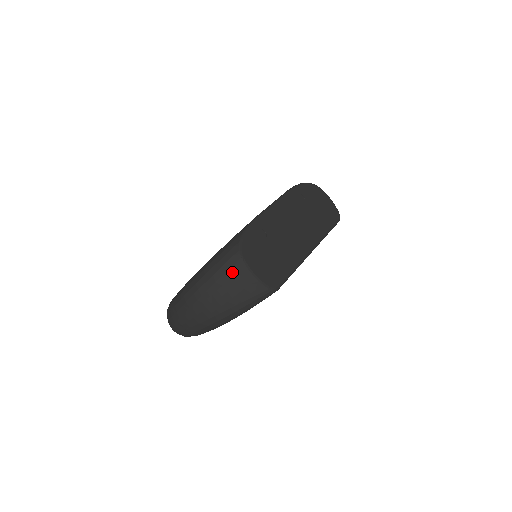
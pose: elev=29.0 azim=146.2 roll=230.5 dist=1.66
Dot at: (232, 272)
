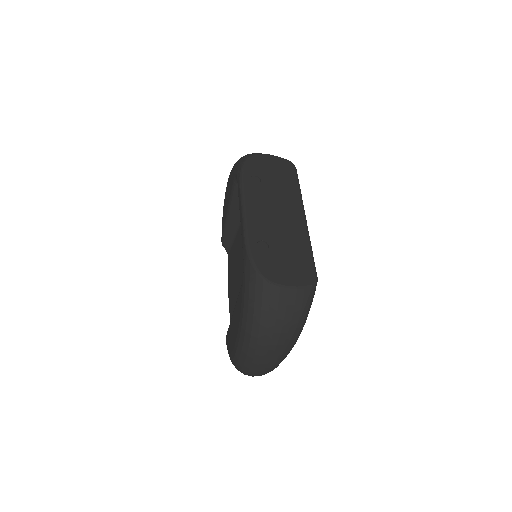
Dot at: (274, 302)
